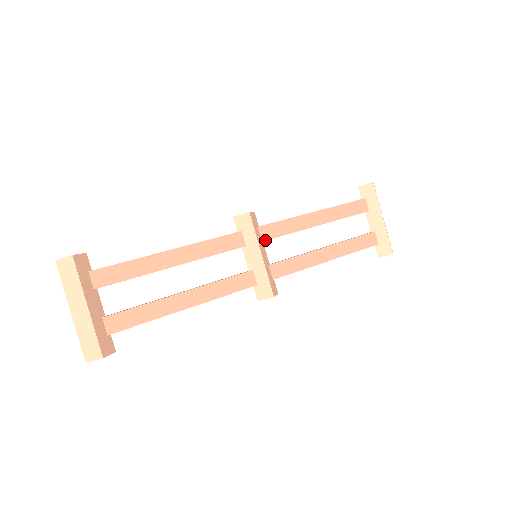
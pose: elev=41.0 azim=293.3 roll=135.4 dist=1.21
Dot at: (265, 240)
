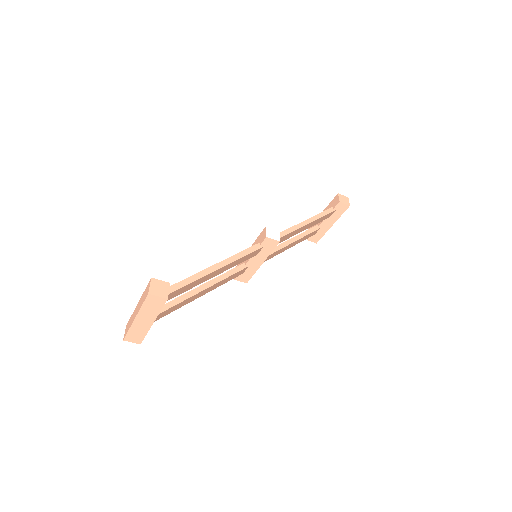
Dot at: occluded
